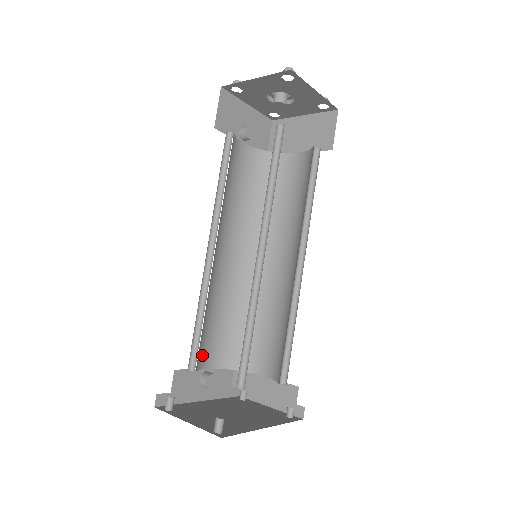
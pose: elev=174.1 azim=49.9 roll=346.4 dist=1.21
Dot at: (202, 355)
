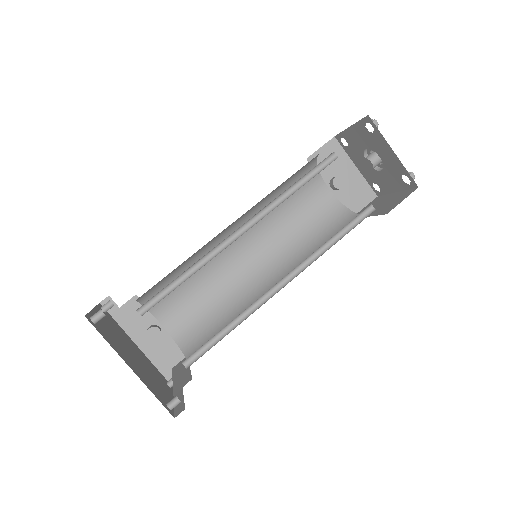
Dot at: (165, 307)
